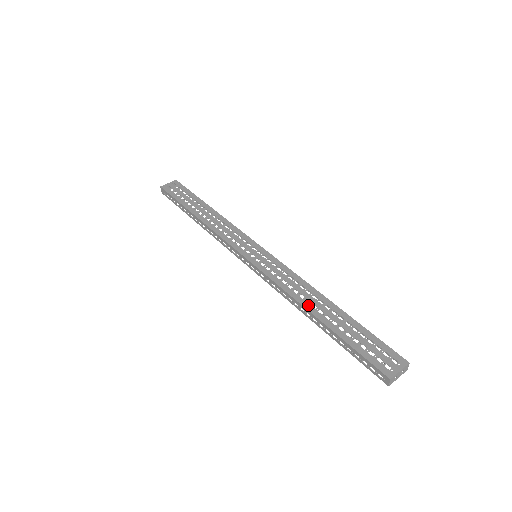
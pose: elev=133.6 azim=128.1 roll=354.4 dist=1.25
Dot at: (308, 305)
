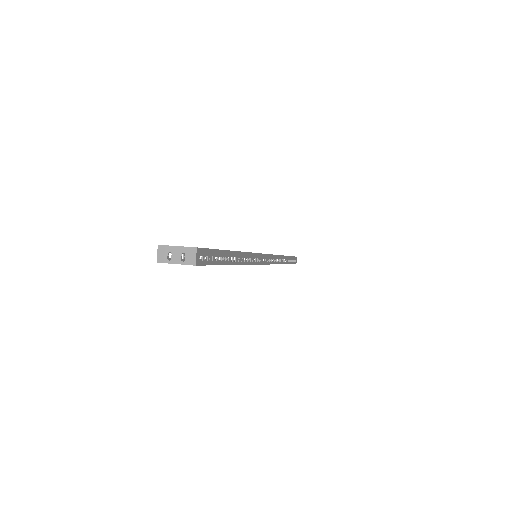
Dot at: occluded
